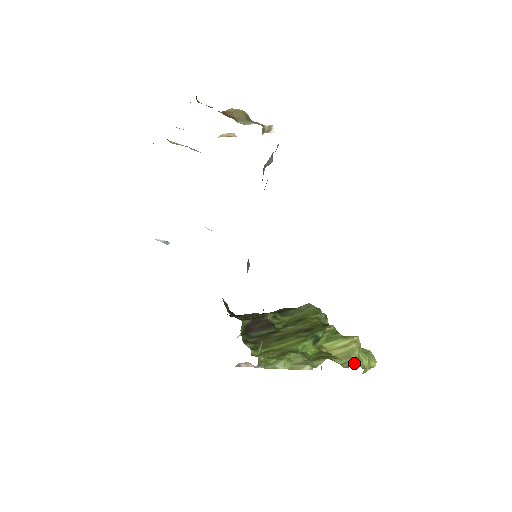
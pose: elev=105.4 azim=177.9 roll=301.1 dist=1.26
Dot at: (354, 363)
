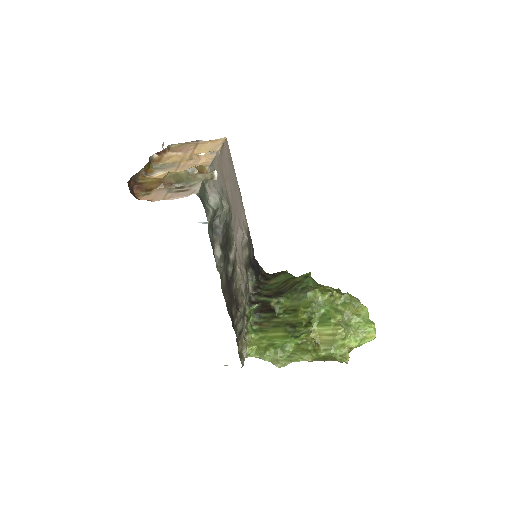
Dot at: (334, 351)
